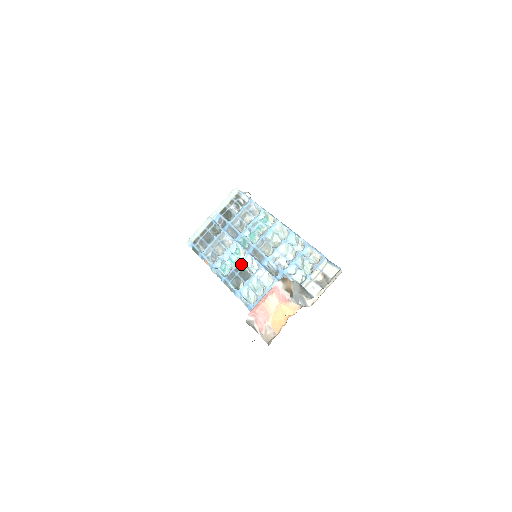
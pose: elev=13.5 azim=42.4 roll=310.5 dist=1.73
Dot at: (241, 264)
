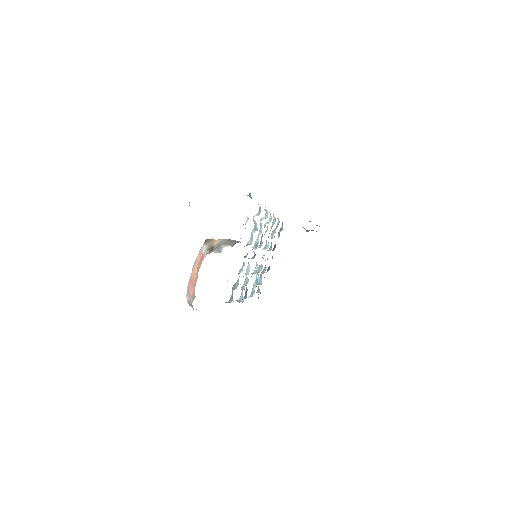
Dot at: (252, 274)
